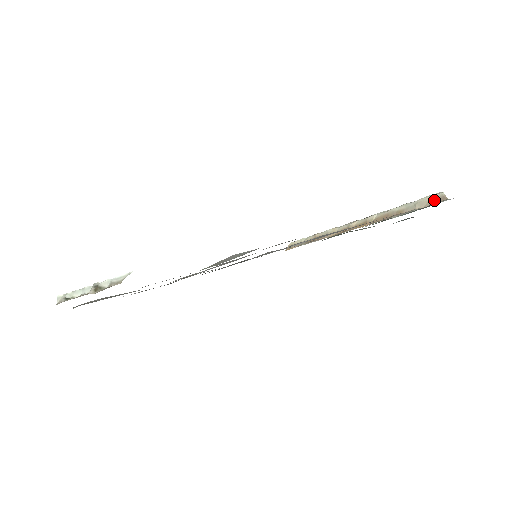
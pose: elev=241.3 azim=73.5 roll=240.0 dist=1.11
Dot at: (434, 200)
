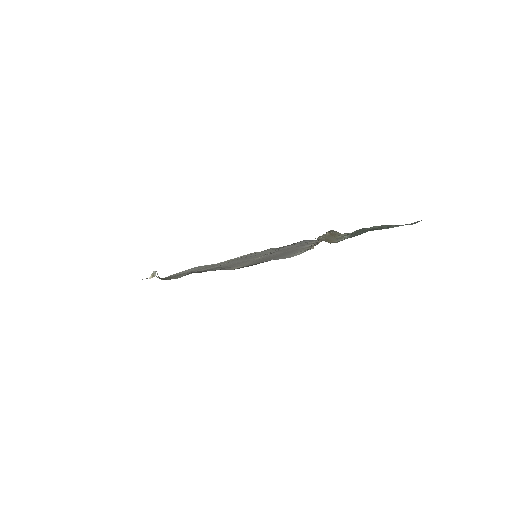
Dot at: occluded
